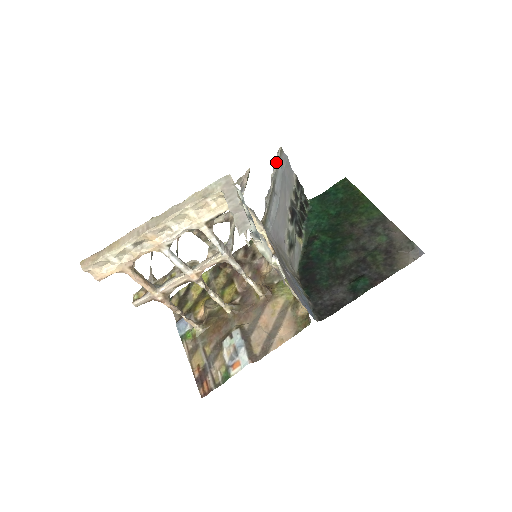
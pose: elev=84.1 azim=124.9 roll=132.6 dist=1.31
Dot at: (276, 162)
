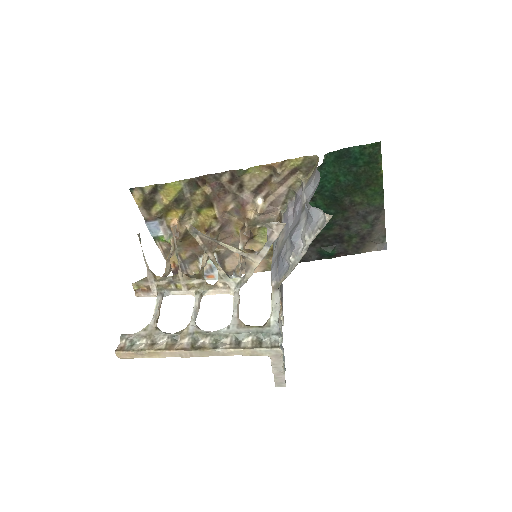
Dot at: (319, 232)
